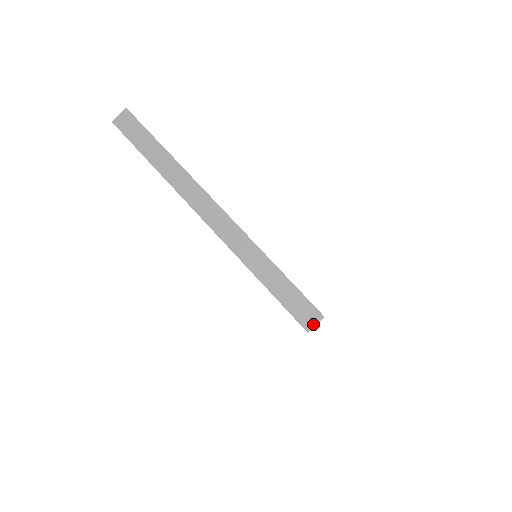
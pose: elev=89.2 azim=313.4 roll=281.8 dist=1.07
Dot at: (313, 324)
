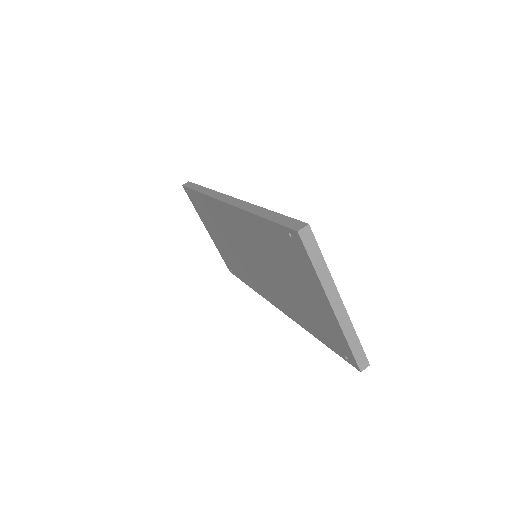
Dot at: (364, 368)
